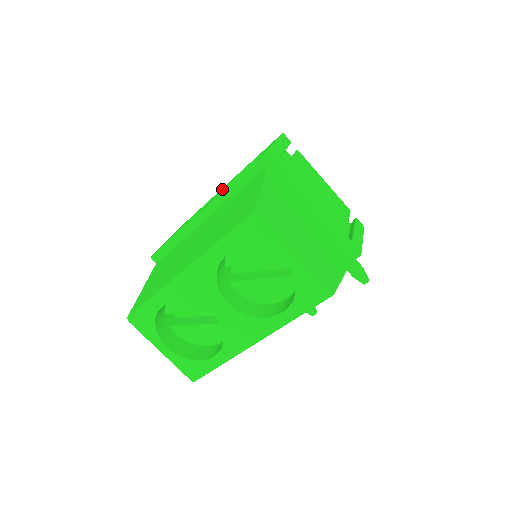
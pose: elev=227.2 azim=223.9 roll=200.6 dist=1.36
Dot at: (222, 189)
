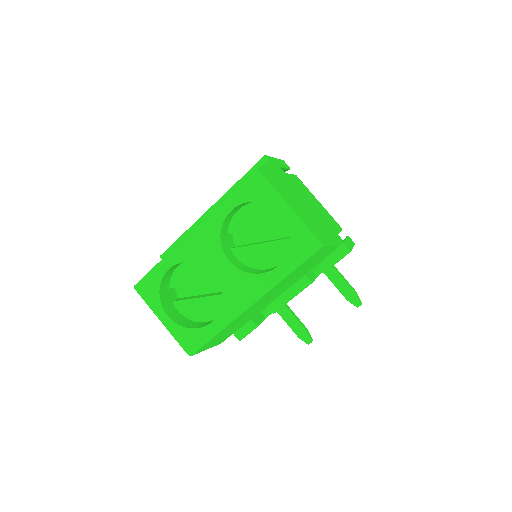
Dot at: occluded
